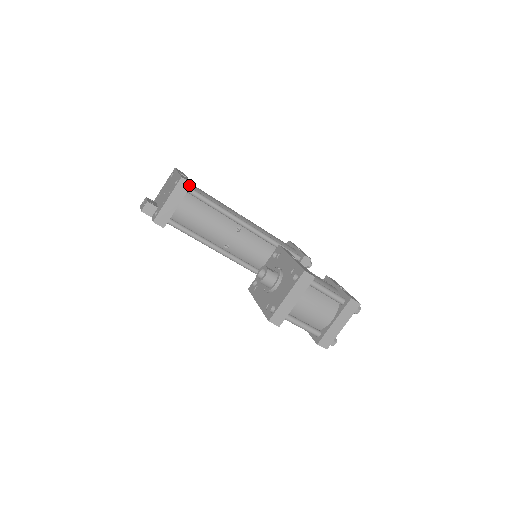
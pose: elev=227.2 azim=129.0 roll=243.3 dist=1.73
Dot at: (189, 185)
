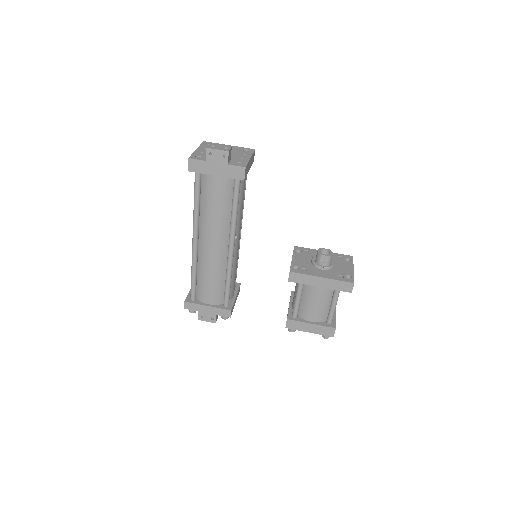
Dot at: (253, 160)
